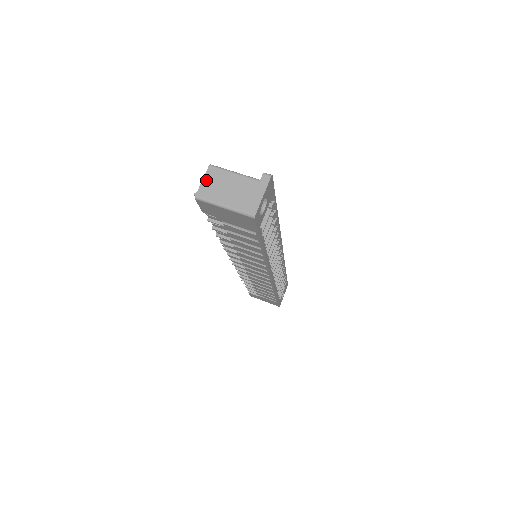
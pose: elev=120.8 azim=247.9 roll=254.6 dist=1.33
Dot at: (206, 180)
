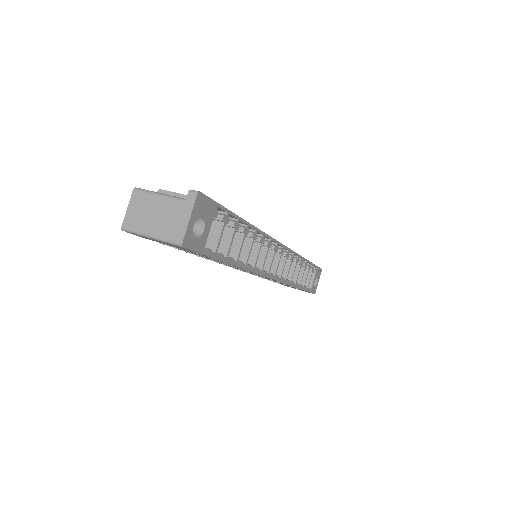
Dot at: (131, 207)
